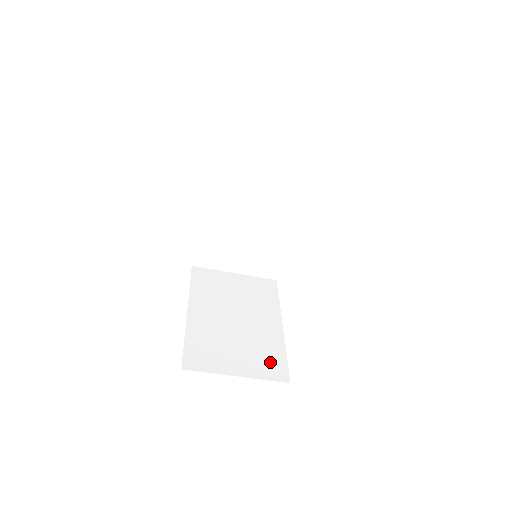
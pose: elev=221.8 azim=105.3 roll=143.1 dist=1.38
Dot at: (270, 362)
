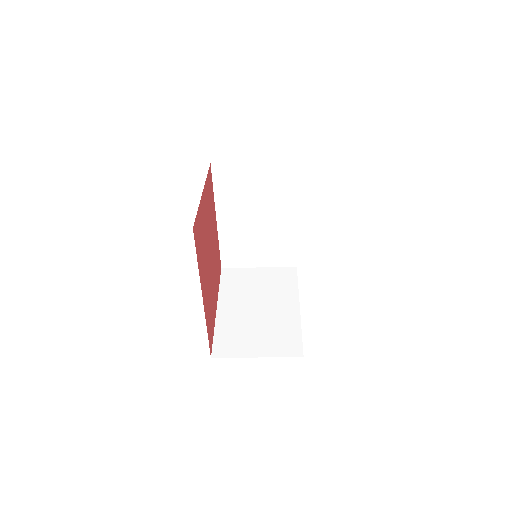
Dot at: (286, 341)
